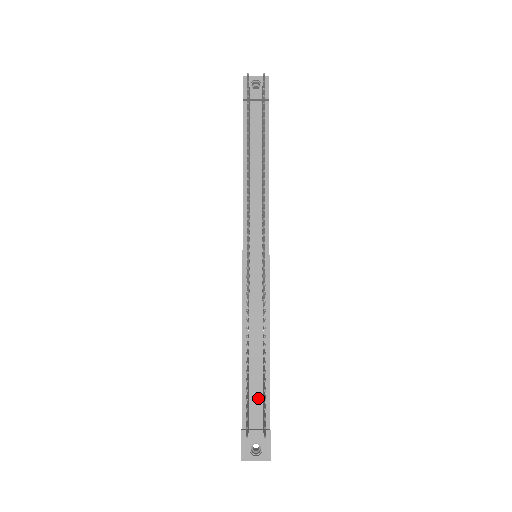
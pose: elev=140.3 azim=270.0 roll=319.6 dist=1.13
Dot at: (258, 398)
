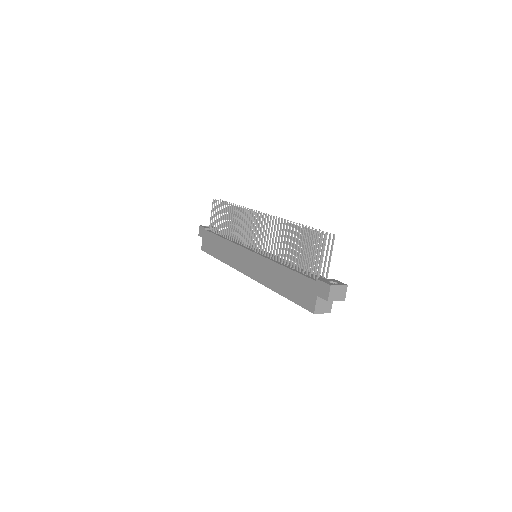
Dot at: (312, 275)
